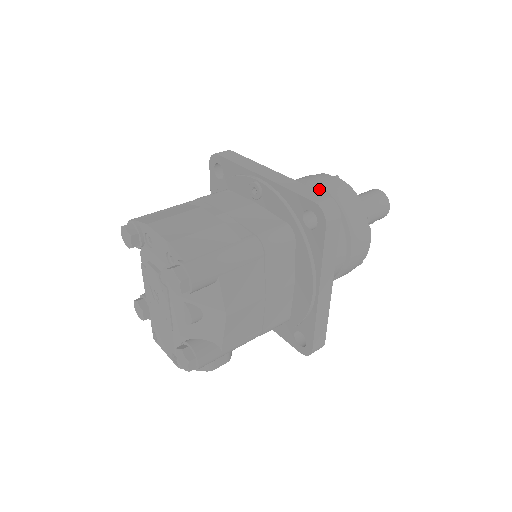
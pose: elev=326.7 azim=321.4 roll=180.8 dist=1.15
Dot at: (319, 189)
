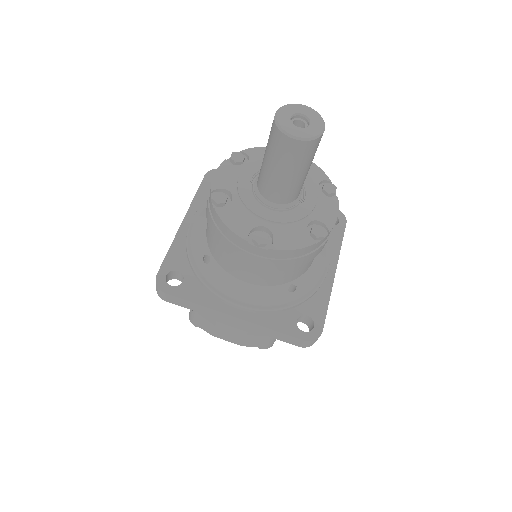
Dot at: (263, 269)
